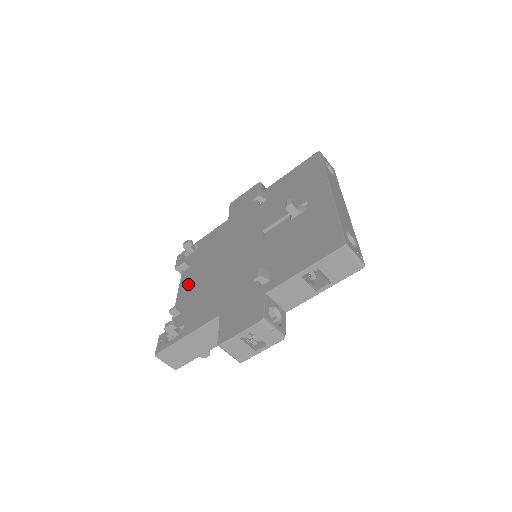
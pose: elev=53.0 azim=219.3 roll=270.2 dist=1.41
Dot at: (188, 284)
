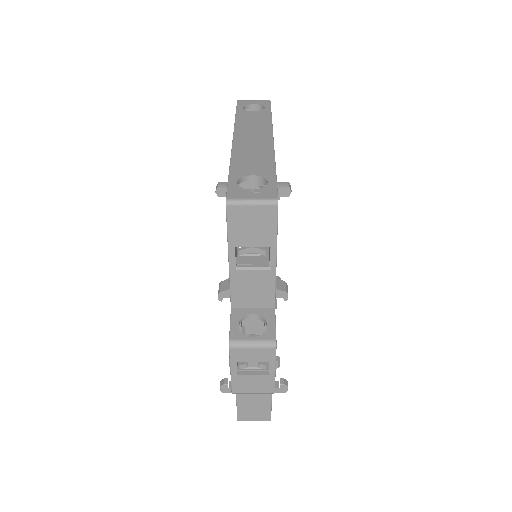
Dot at: occluded
